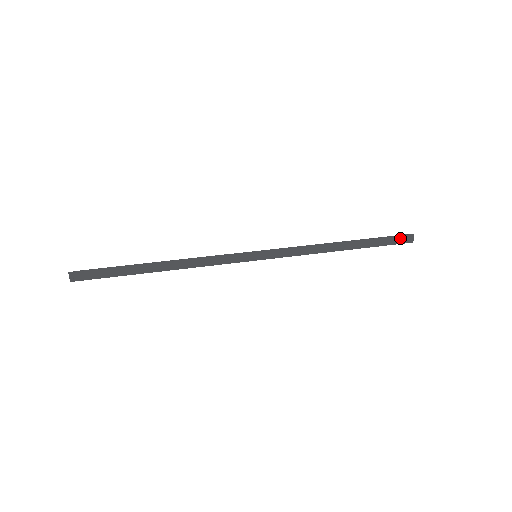
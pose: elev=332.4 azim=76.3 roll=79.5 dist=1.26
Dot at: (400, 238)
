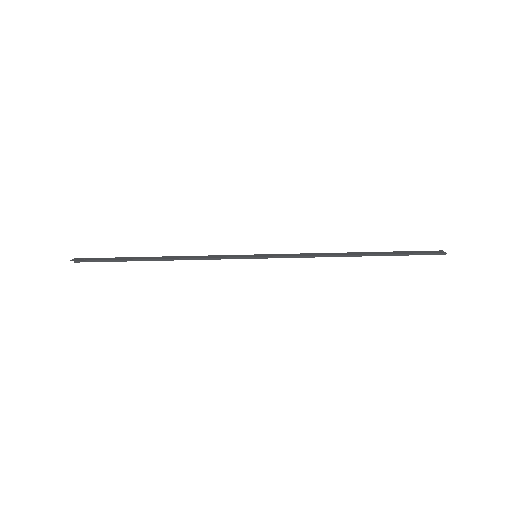
Dot at: (426, 252)
